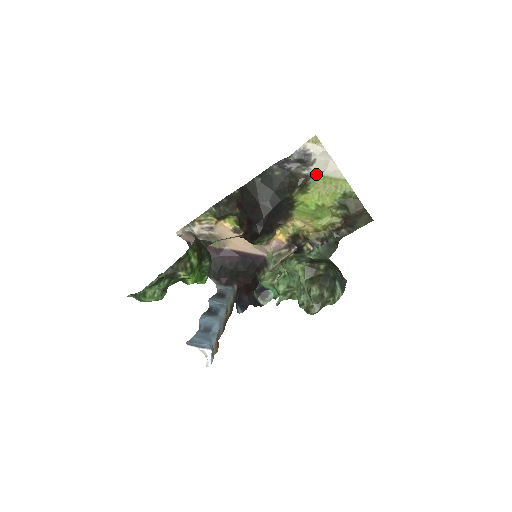
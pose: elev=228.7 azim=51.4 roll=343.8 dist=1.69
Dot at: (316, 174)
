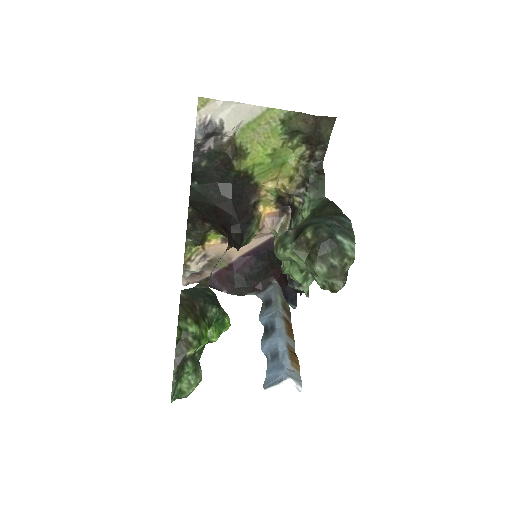
Dot at: (237, 130)
